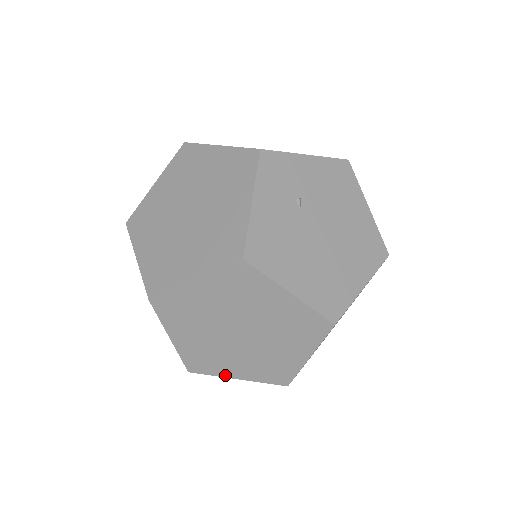
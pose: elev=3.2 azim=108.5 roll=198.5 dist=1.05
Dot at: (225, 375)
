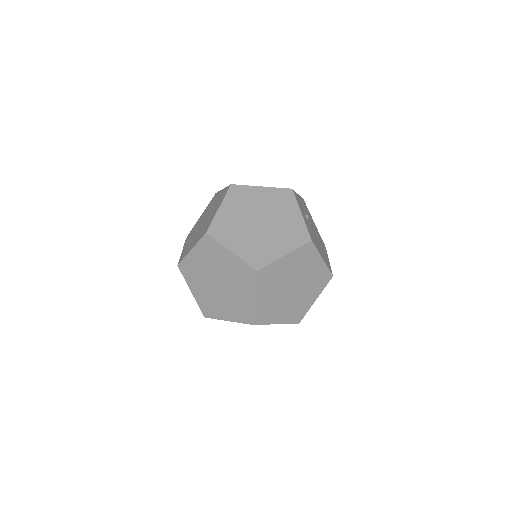
Dot at: (271, 322)
